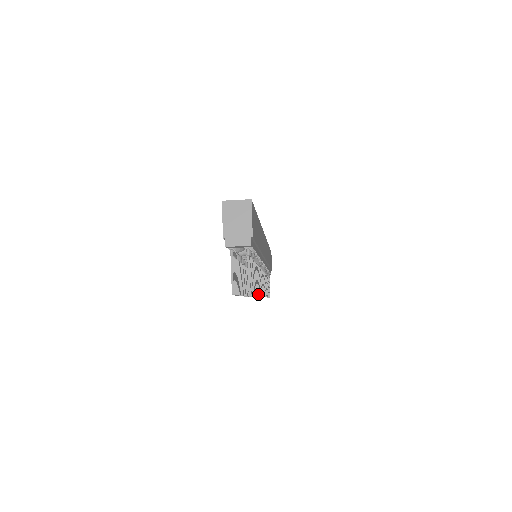
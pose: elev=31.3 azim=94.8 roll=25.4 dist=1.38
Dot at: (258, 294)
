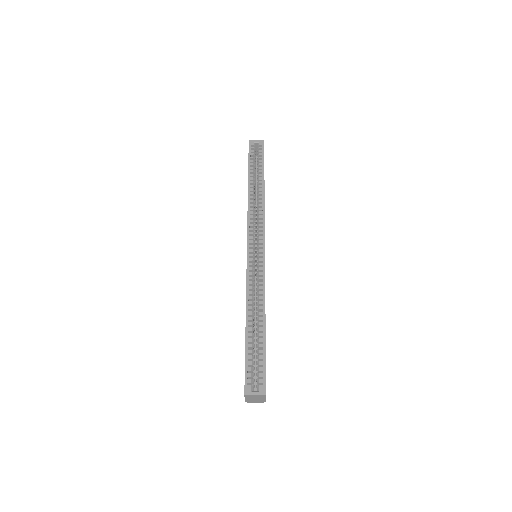
Dot at: occluded
